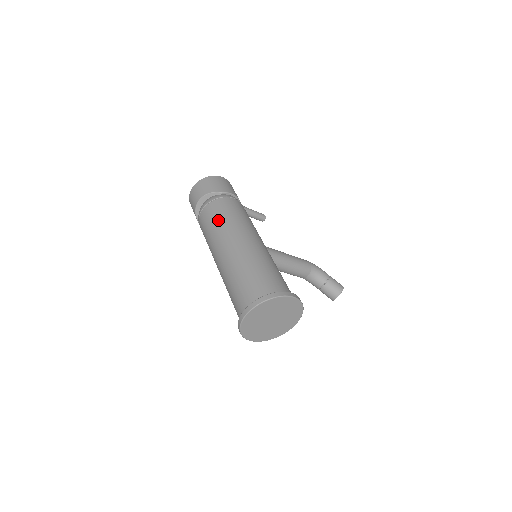
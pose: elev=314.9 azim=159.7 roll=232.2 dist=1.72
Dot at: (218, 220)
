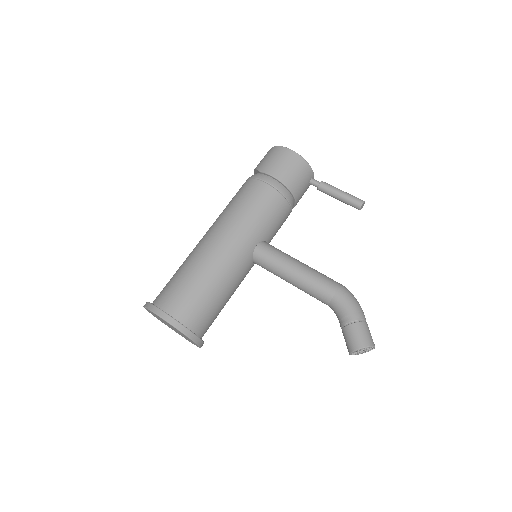
Dot at: (227, 205)
